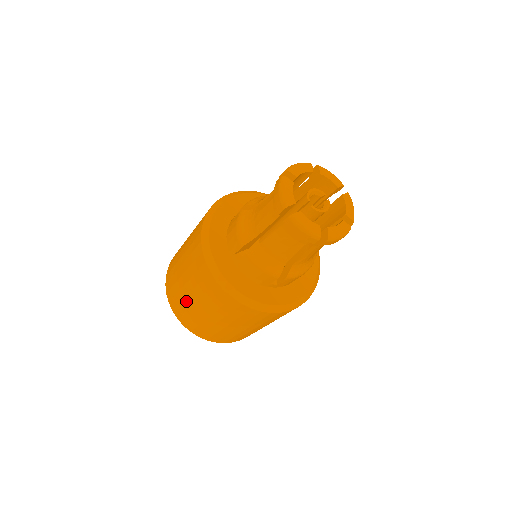
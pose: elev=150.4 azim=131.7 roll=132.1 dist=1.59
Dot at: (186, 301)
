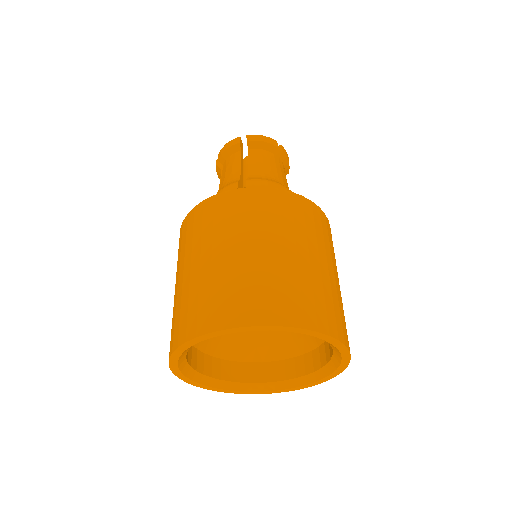
Dot at: (174, 303)
